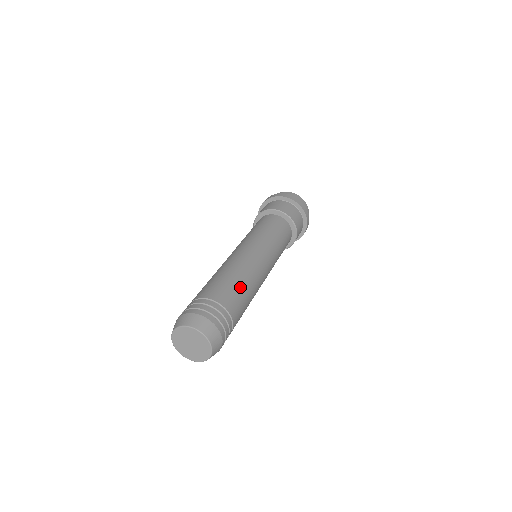
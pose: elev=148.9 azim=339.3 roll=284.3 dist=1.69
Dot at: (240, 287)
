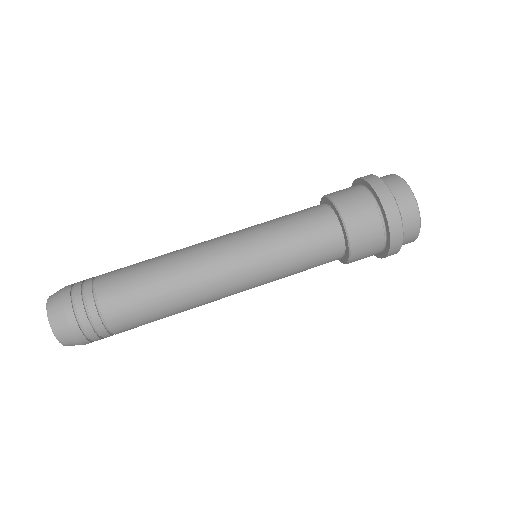
Dot at: occluded
